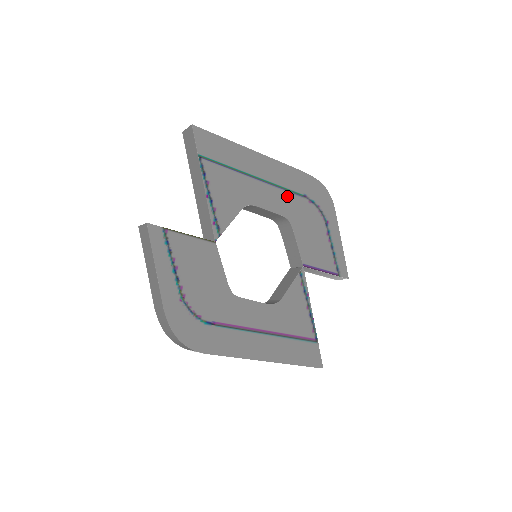
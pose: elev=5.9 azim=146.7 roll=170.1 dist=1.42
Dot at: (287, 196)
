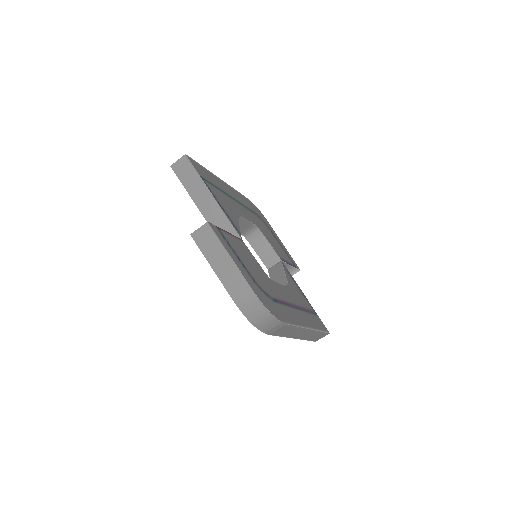
Dot at: (248, 211)
